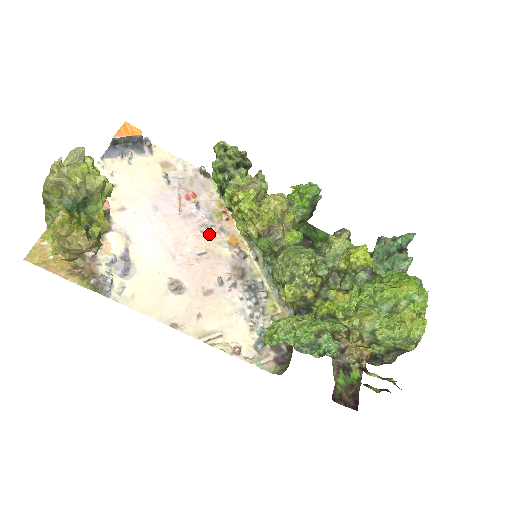
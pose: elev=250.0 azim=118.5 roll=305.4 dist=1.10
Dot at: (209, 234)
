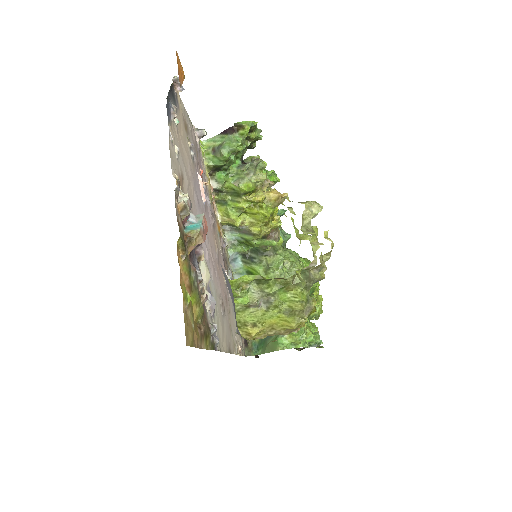
Dot at: (214, 226)
